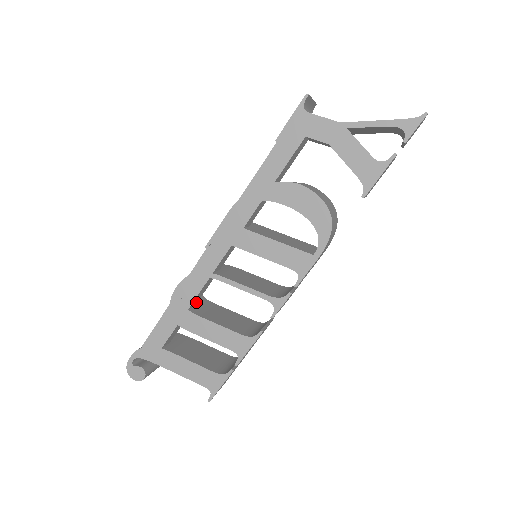
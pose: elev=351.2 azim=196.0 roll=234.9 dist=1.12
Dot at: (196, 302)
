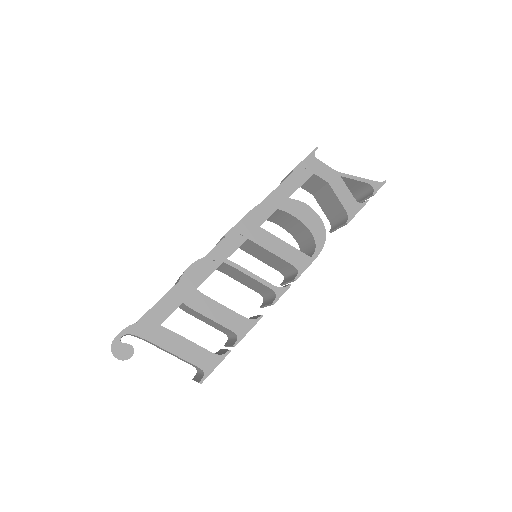
Dot at: occluded
